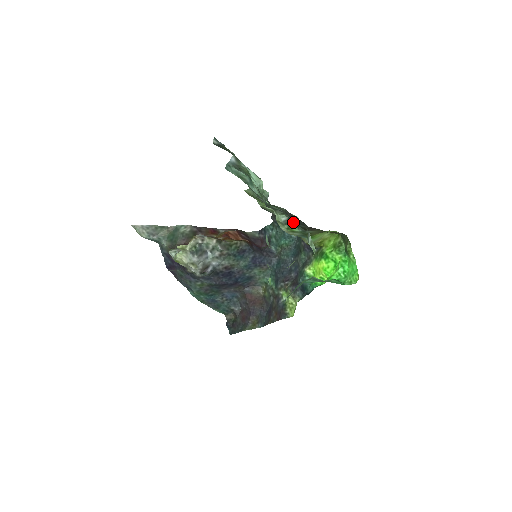
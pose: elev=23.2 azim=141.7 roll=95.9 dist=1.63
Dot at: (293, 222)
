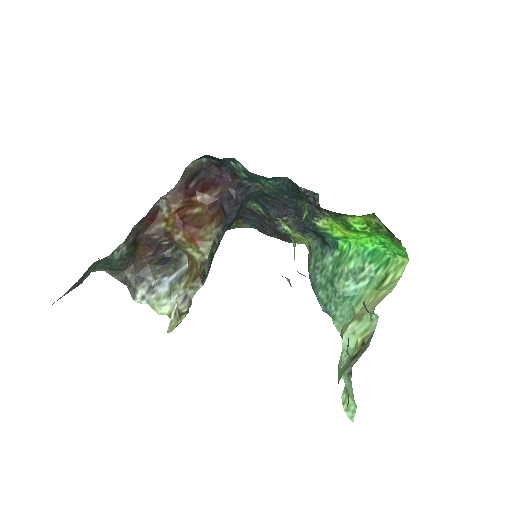
Dot at: occluded
